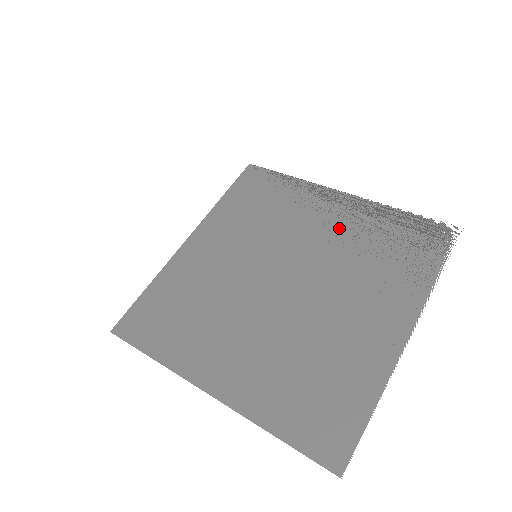
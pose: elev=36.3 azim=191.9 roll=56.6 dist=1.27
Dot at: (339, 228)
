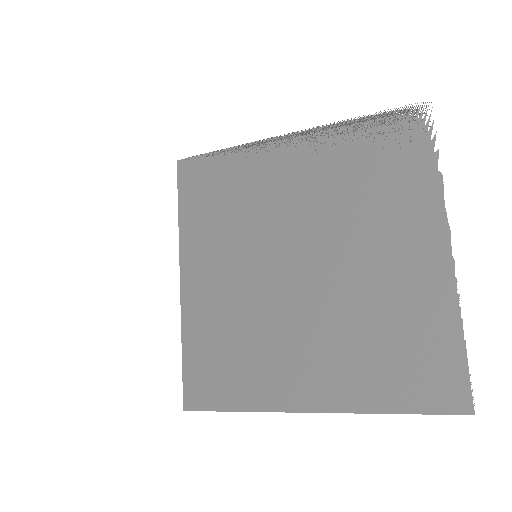
Dot at: (312, 177)
